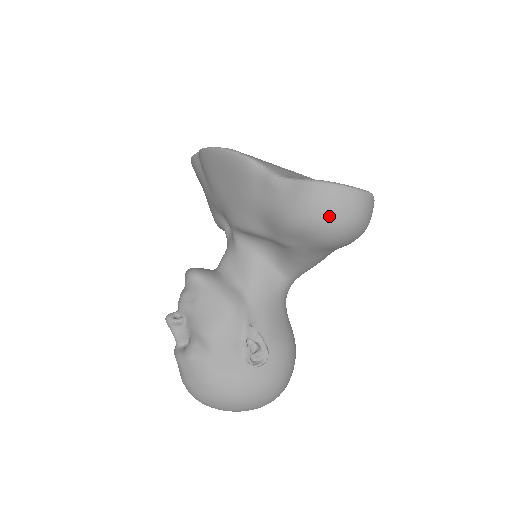
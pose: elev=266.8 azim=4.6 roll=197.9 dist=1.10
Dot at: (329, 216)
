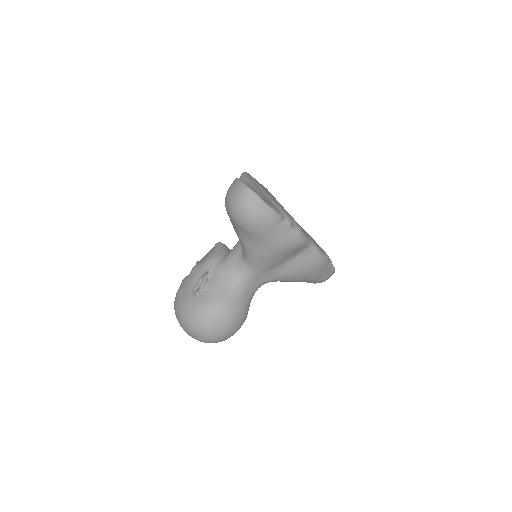
Dot at: (229, 196)
